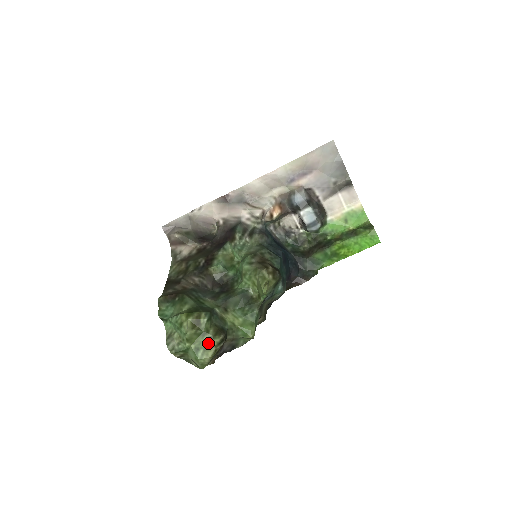
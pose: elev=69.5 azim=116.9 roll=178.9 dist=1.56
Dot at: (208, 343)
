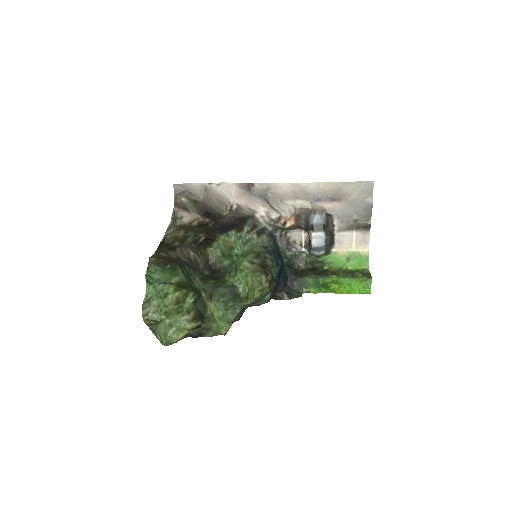
Dot at: (184, 324)
